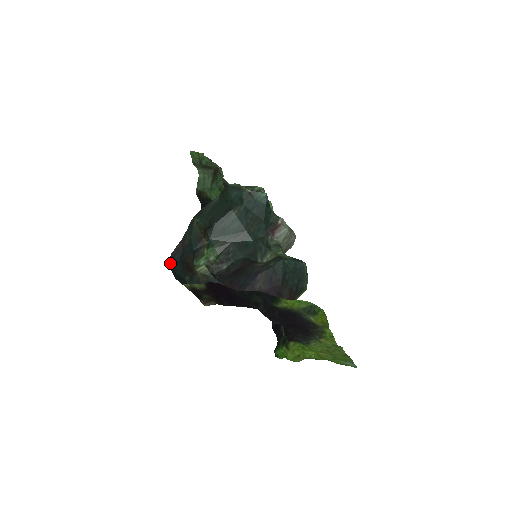
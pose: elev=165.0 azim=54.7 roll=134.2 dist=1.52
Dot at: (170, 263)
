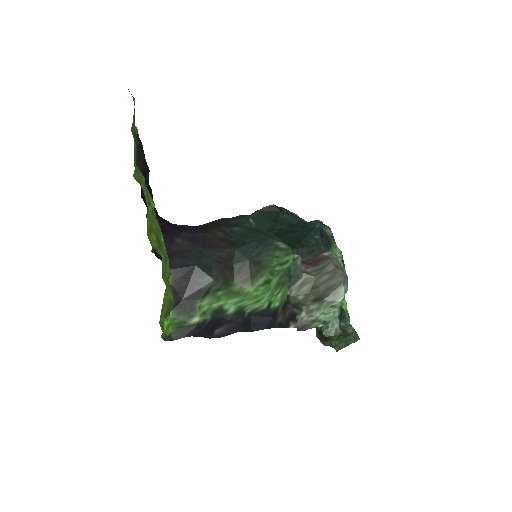
Dot at: occluded
